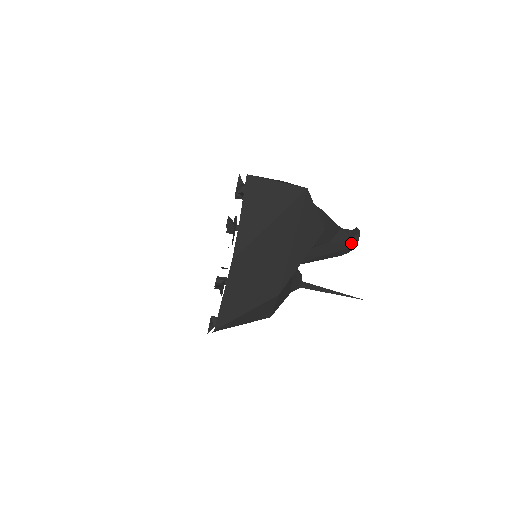
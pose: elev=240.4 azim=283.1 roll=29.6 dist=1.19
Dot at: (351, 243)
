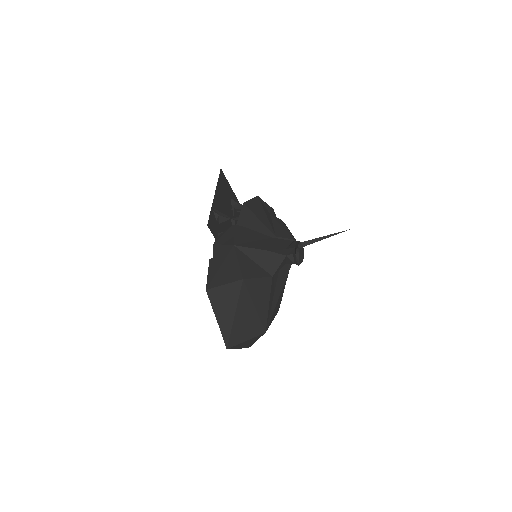
Dot at: occluded
